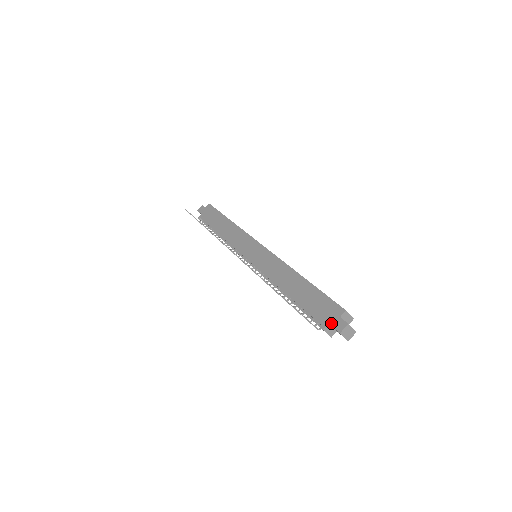
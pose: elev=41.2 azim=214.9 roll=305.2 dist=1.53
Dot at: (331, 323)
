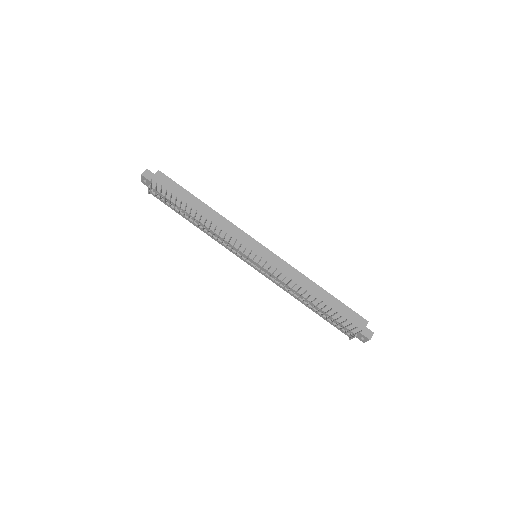
Dot at: (361, 332)
